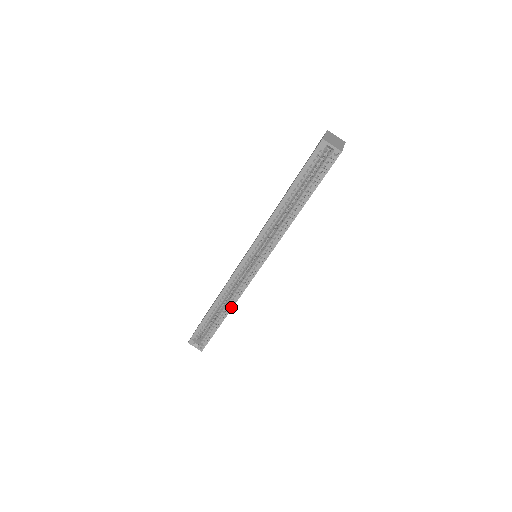
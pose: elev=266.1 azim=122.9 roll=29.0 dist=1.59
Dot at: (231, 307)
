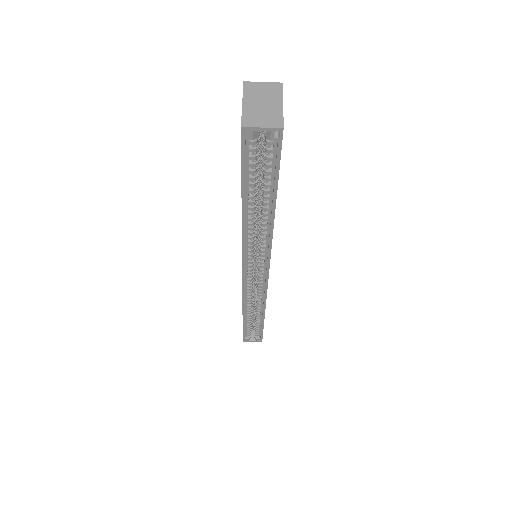
Dot at: (263, 309)
